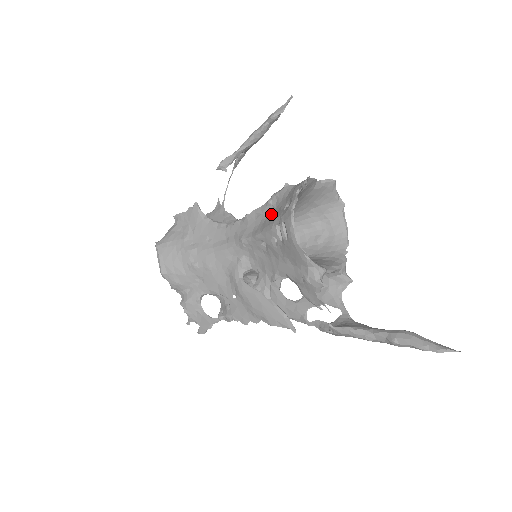
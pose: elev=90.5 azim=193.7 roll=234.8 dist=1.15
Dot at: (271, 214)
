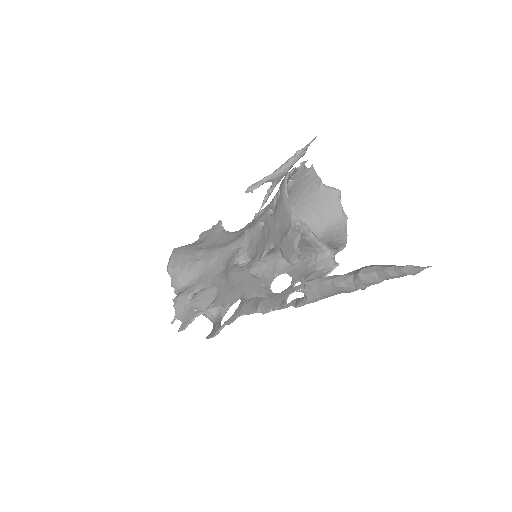
Dot at: occluded
